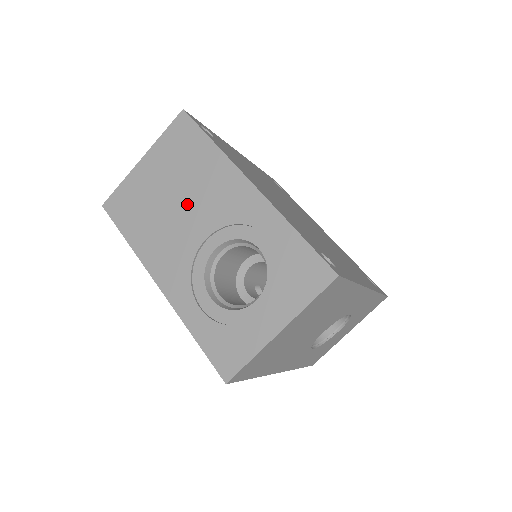
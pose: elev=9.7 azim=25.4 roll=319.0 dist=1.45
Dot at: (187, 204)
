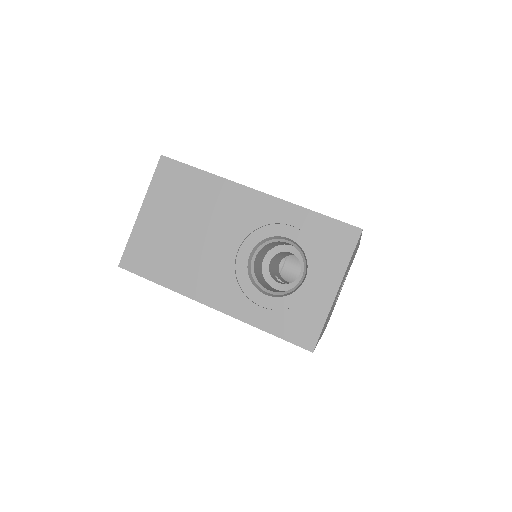
Dot at: (206, 230)
